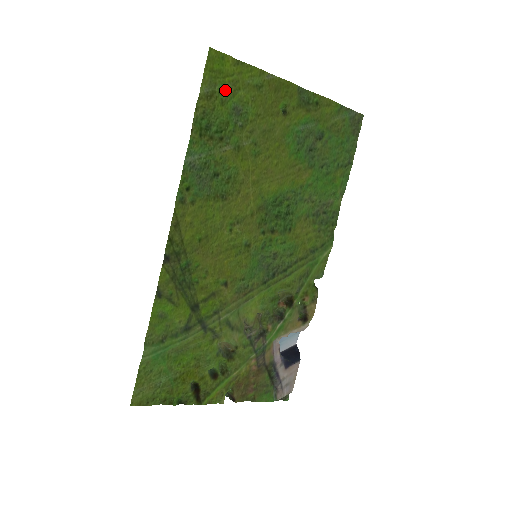
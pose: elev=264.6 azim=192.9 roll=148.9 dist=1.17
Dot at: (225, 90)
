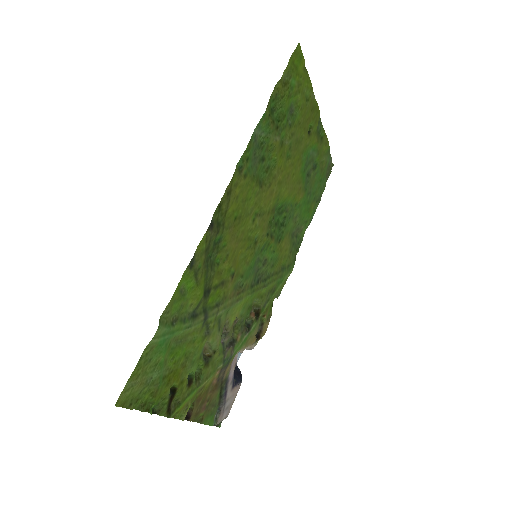
Dot at: (293, 86)
